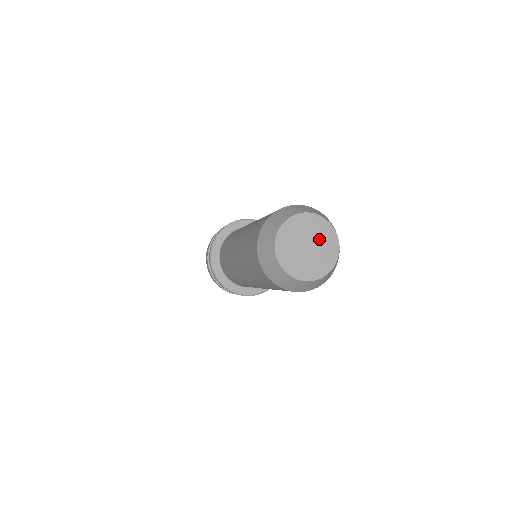
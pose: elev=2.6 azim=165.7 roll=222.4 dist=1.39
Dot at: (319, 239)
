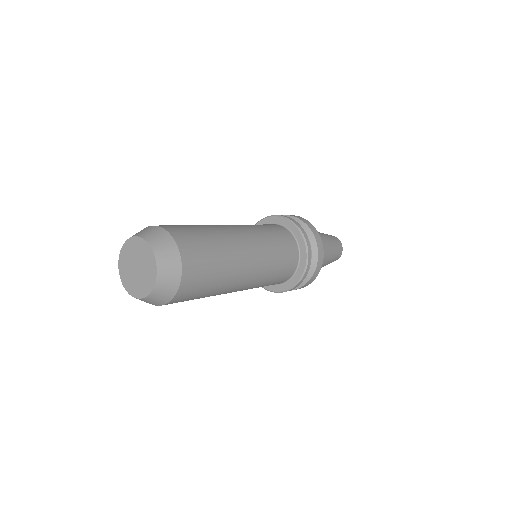
Dot at: (145, 266)
